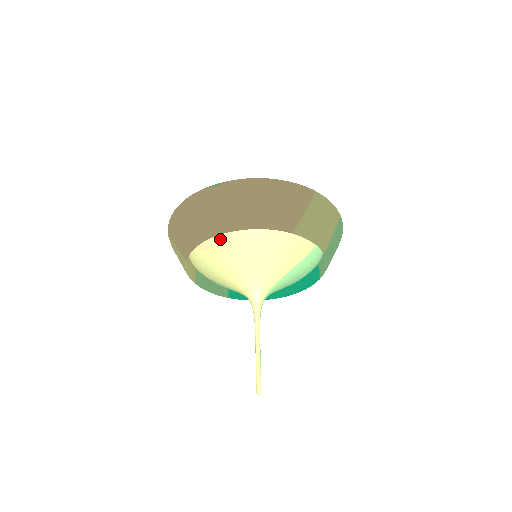
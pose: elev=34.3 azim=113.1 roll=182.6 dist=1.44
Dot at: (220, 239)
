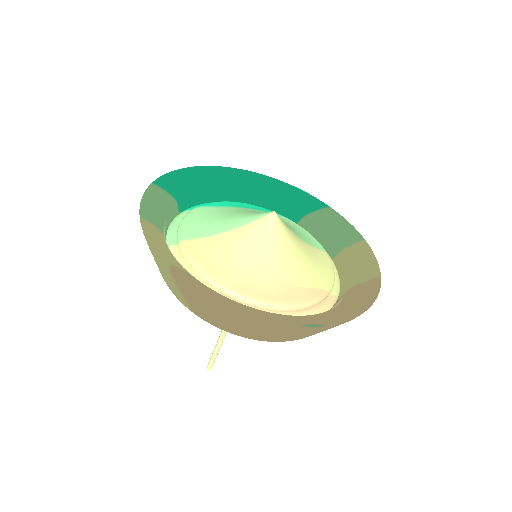
Dot at: occluded
